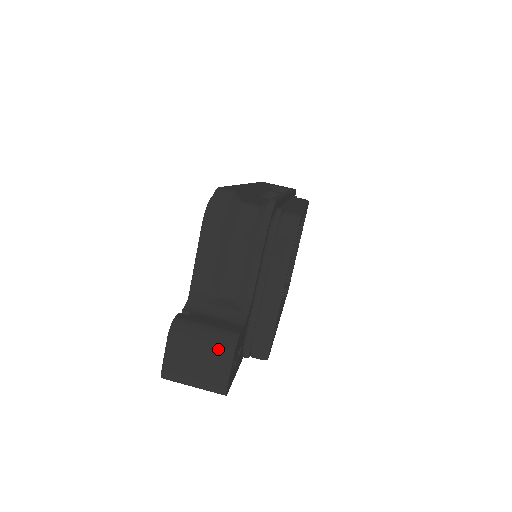
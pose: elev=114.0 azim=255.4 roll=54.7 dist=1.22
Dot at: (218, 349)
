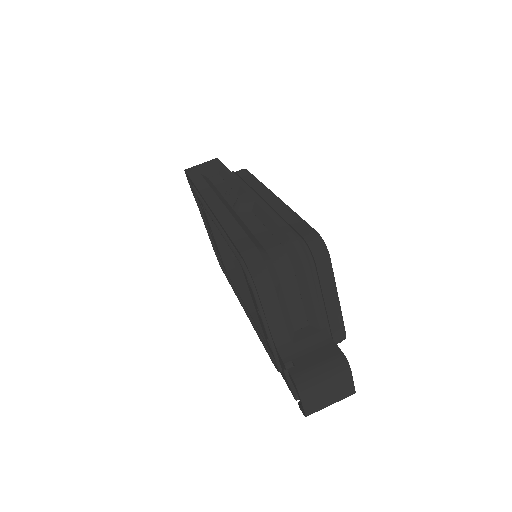
Dot at: (339, 375)
